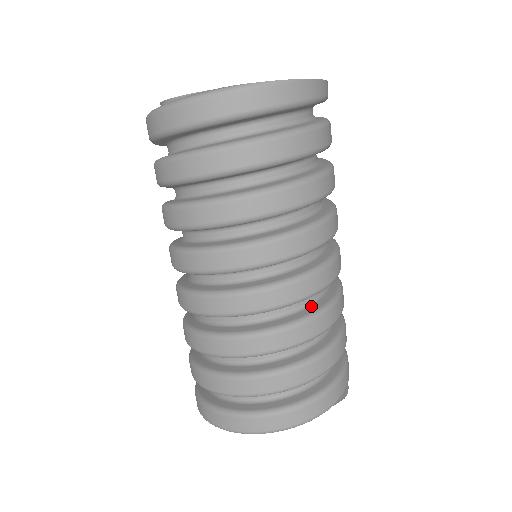
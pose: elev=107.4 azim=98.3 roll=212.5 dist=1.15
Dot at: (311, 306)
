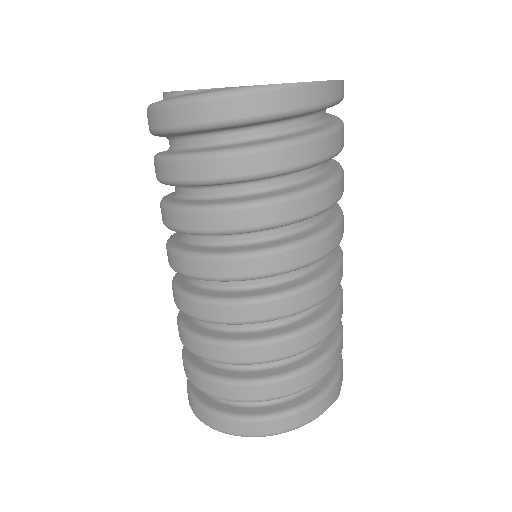
Dot at: (312, 314)
